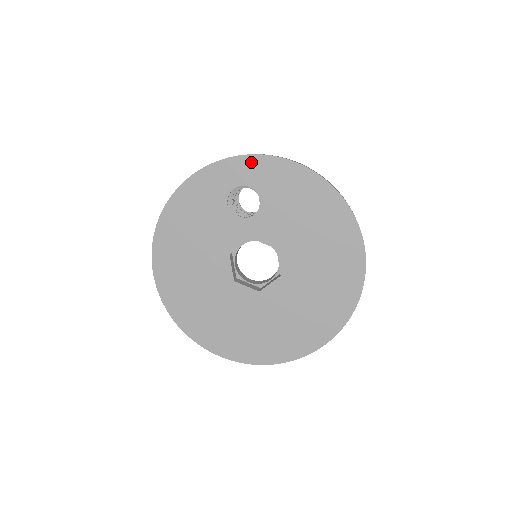
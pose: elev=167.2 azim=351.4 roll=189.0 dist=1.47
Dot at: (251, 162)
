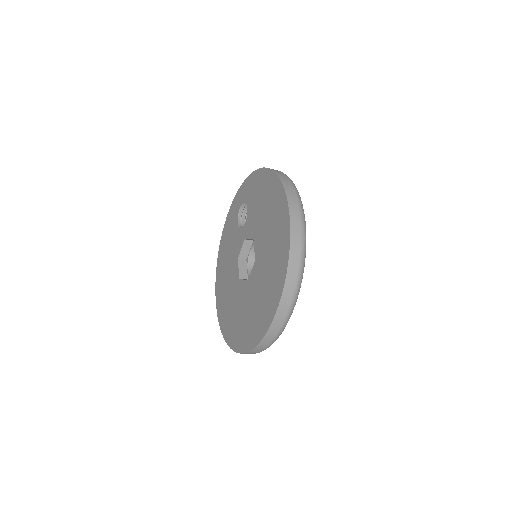
Dot at: (245, 185)
